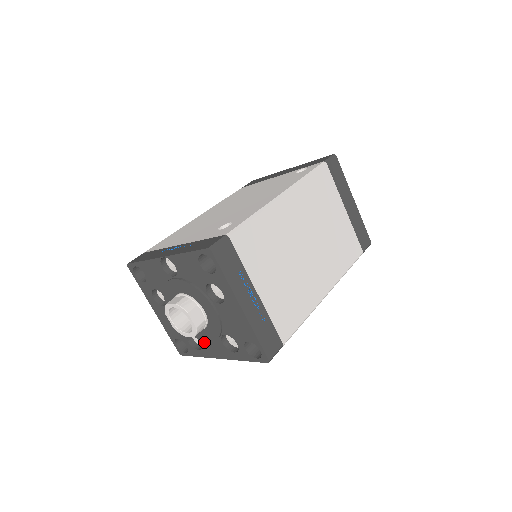
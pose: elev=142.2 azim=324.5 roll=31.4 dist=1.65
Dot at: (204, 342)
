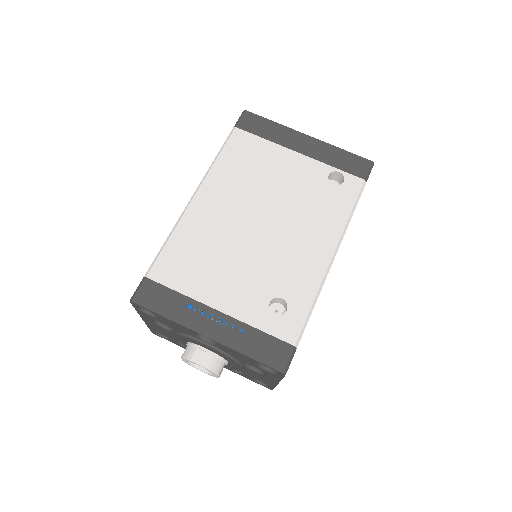
Dot at: occluded
